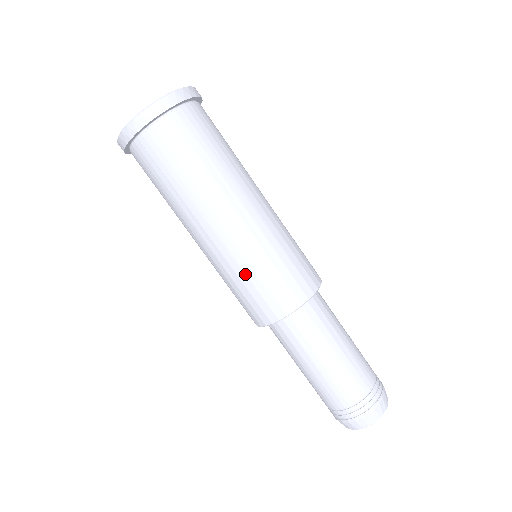
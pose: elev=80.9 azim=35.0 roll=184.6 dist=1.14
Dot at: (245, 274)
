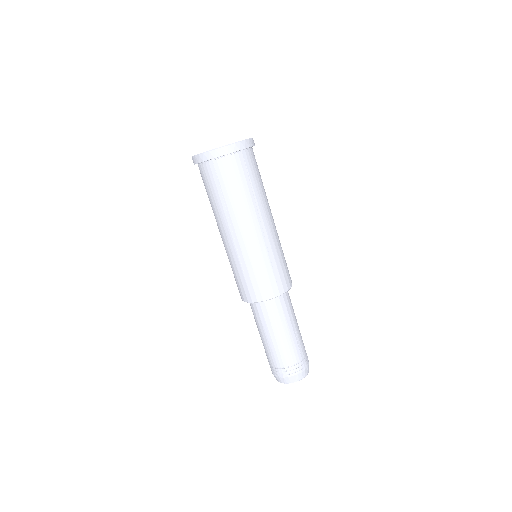
Dot at: (252, 266)
